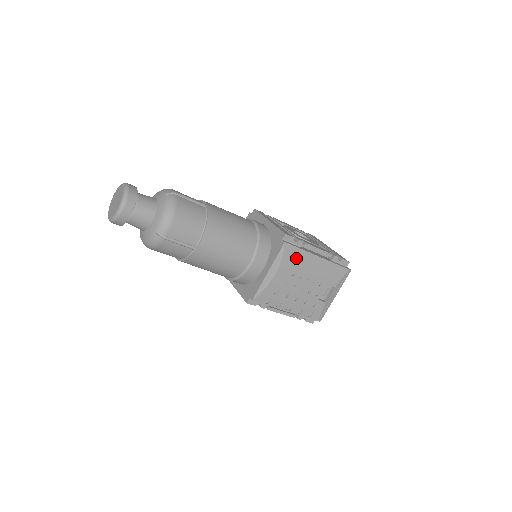
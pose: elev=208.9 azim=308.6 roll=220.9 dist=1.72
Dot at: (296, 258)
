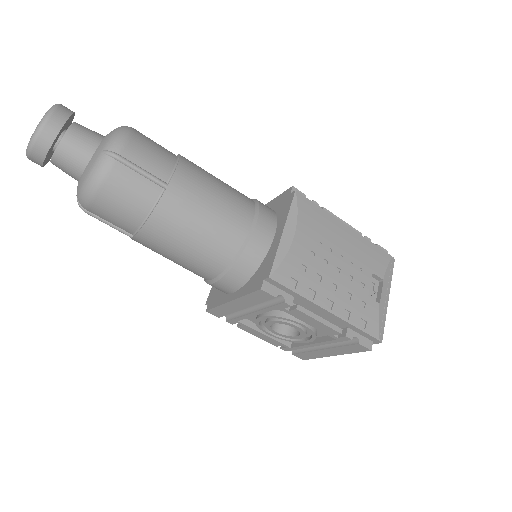
Dot at: (317, 218)
